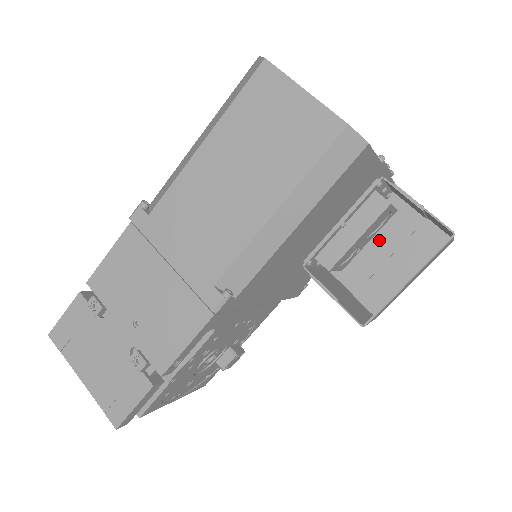
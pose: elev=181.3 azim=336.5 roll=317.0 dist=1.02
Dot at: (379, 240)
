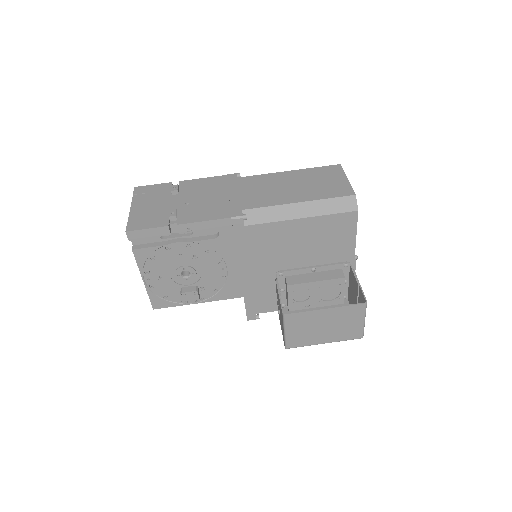
Dot at: occluded
